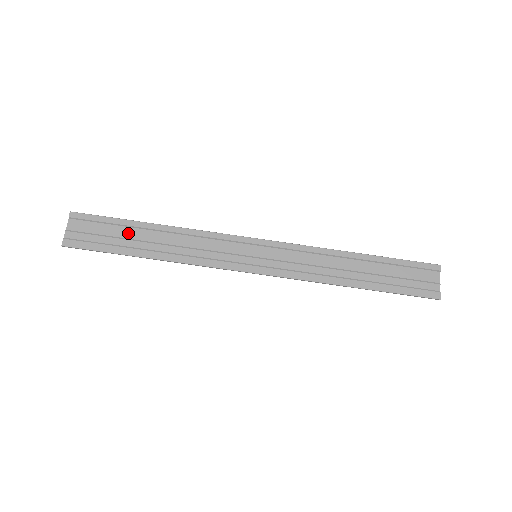
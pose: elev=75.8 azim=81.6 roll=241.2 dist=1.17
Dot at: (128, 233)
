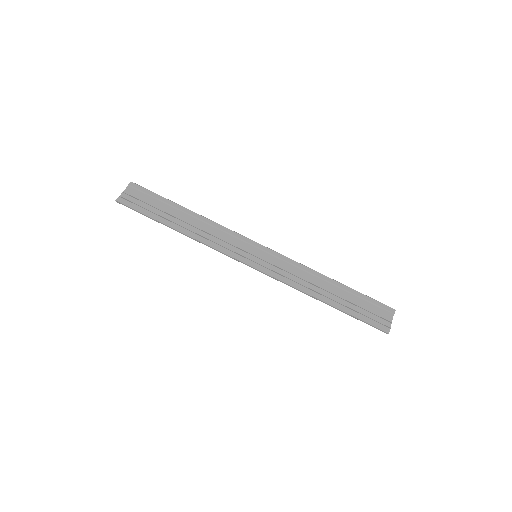
Dot at: (167, 209)
